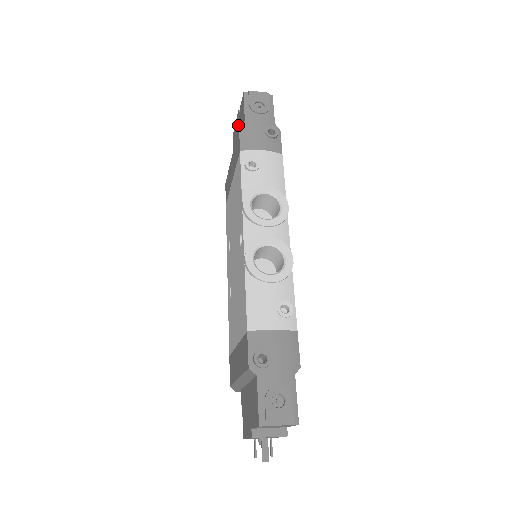
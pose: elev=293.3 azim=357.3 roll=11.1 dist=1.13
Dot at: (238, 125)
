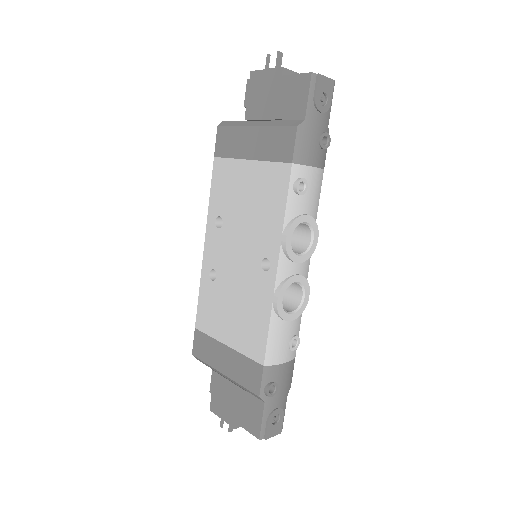
Dot at: (276, 89)
